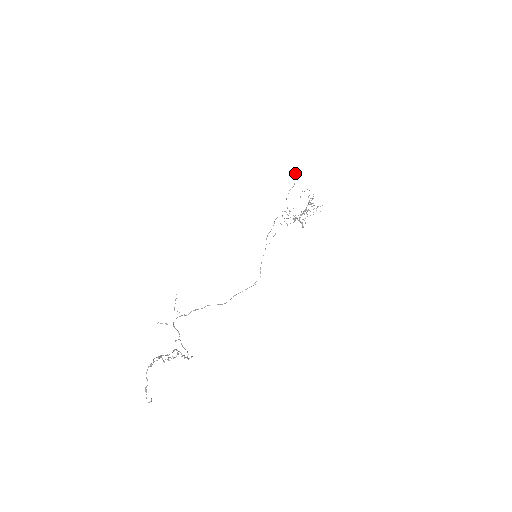
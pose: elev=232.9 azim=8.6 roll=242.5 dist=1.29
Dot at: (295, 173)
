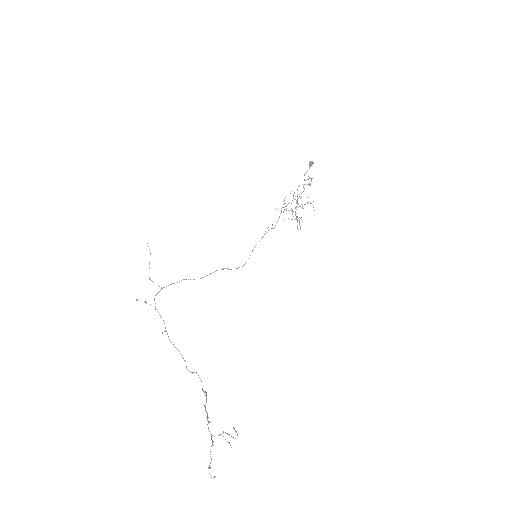
Dot at: (313, 163)
